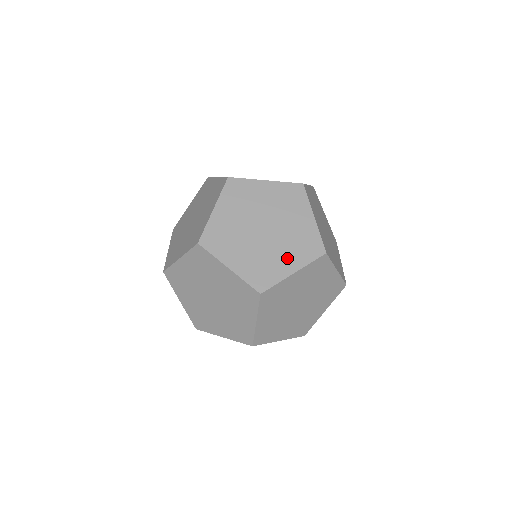
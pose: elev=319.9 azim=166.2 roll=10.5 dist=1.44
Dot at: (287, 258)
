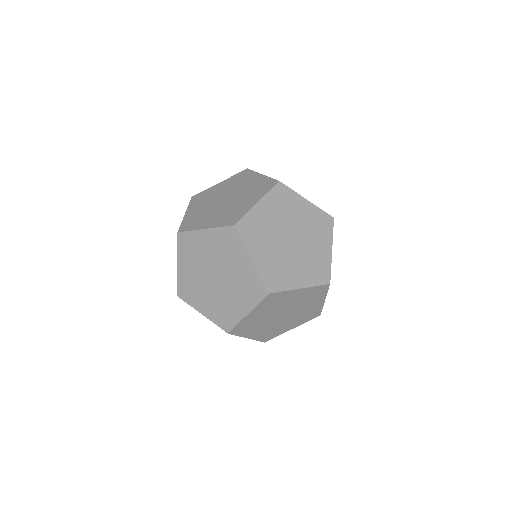
Dot at: (320, 245)
